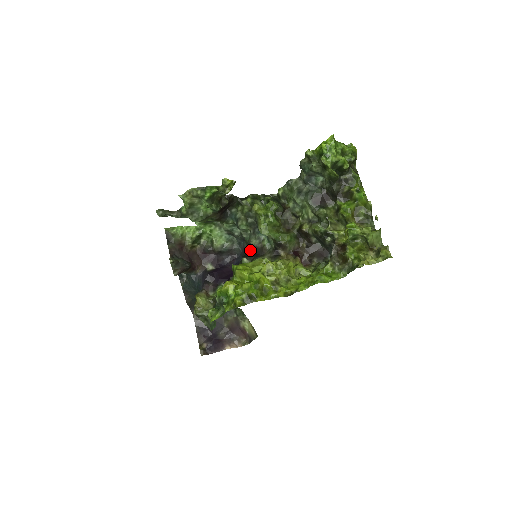
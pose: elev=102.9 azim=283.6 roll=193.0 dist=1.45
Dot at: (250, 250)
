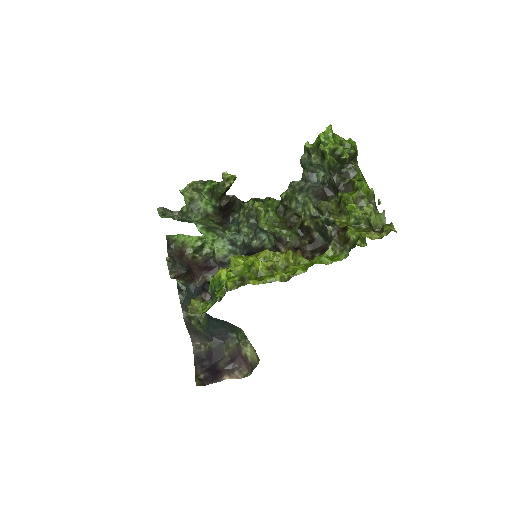
Dot at: (250, 251)
